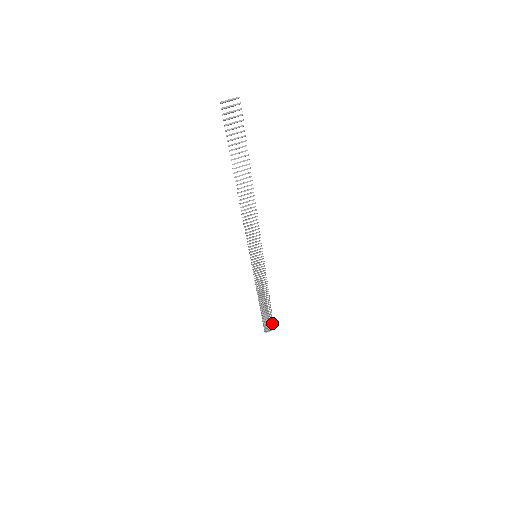
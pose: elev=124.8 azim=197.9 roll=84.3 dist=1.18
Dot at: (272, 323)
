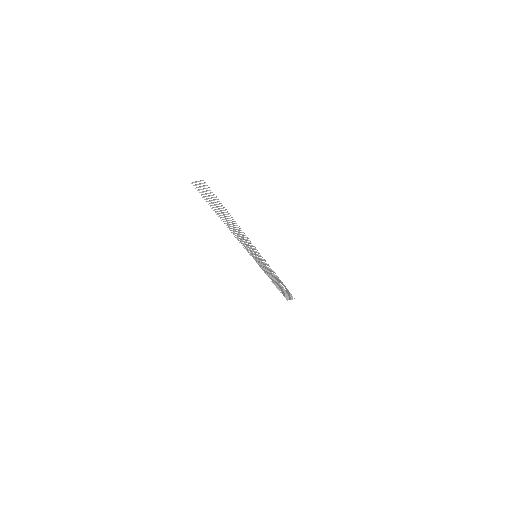
Dot at: (291, 295)
